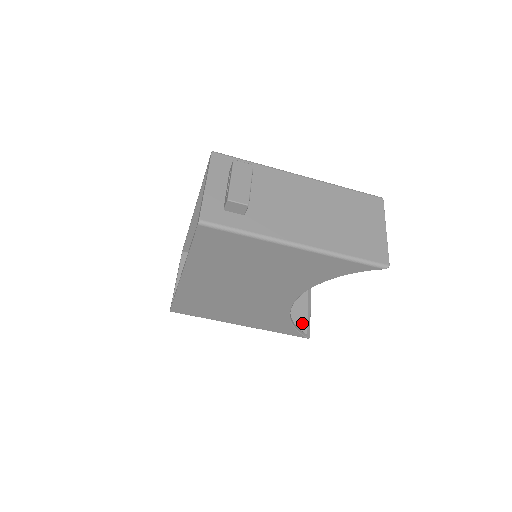
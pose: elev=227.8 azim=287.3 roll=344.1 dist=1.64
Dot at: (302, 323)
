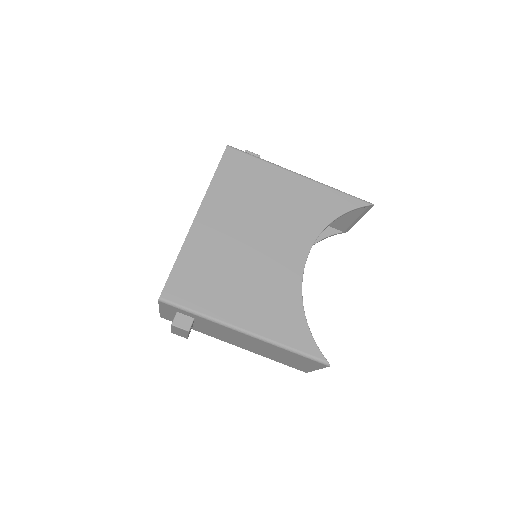
Dot at: occluded
